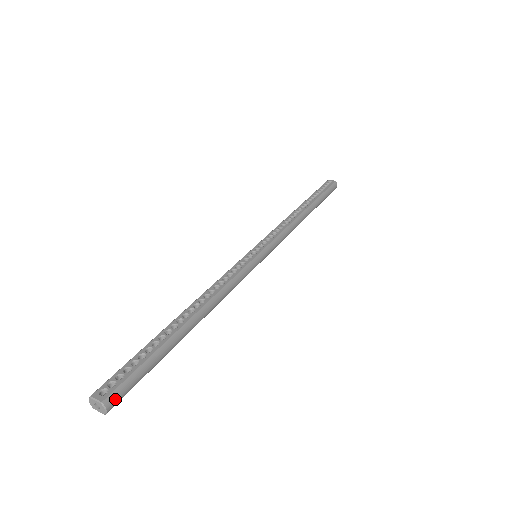
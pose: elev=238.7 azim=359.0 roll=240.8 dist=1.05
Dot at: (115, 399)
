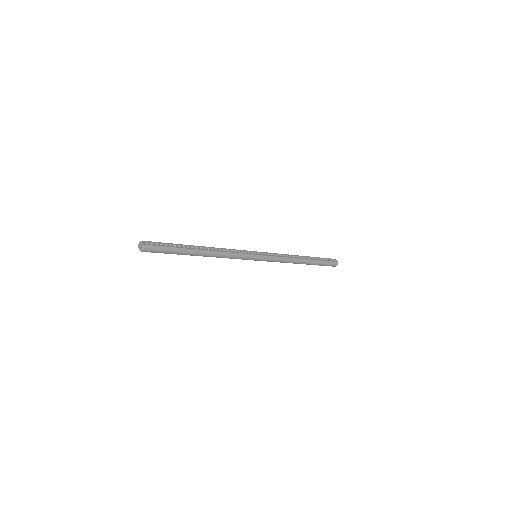
Dot at: (149, 249)
